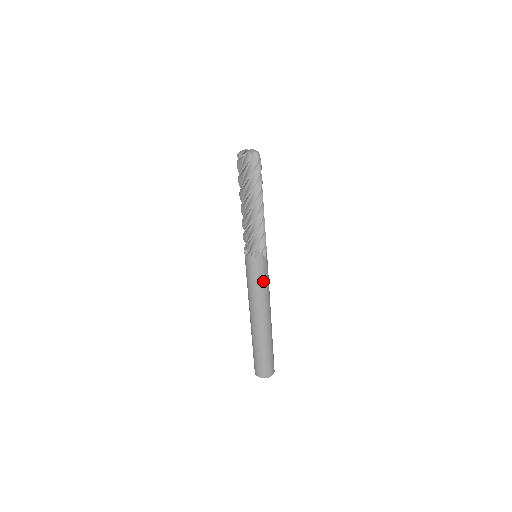
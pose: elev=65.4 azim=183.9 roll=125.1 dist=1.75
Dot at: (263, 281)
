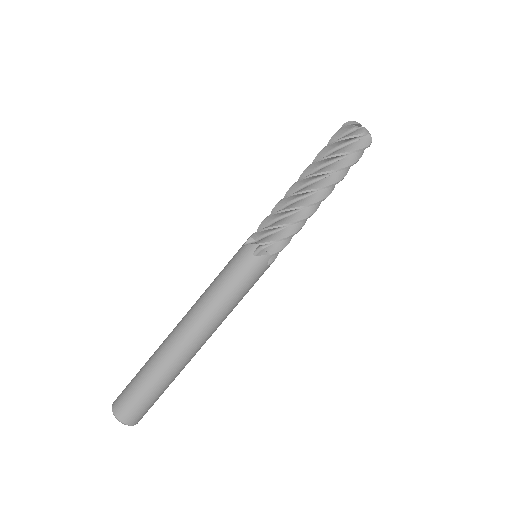
Dot at: (226, 281)
